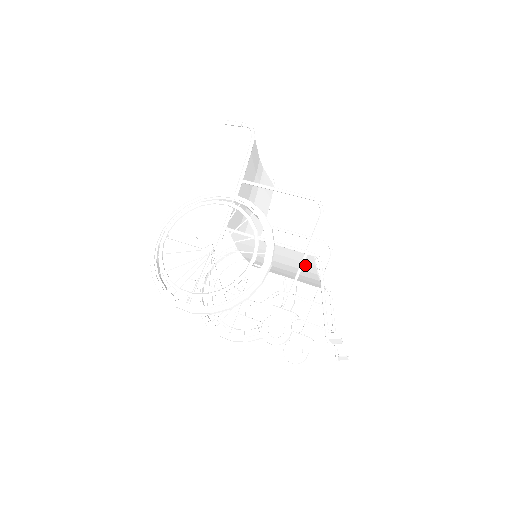
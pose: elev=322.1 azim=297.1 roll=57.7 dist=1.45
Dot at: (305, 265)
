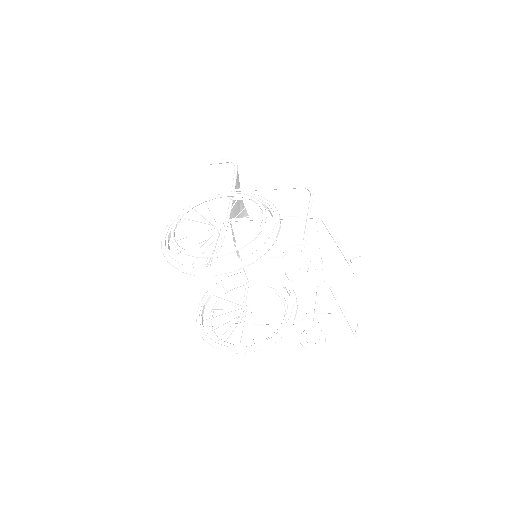
Dot at: (307, 240)
